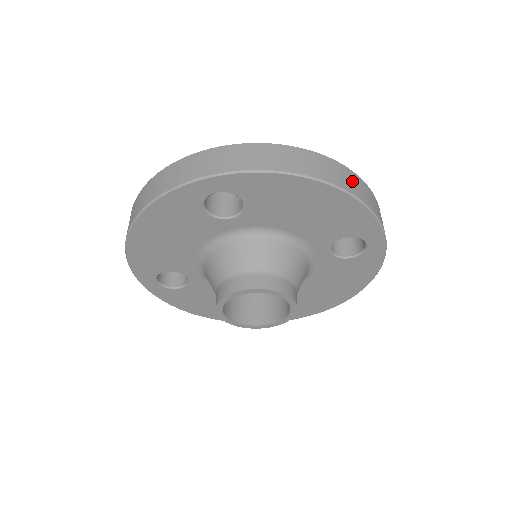
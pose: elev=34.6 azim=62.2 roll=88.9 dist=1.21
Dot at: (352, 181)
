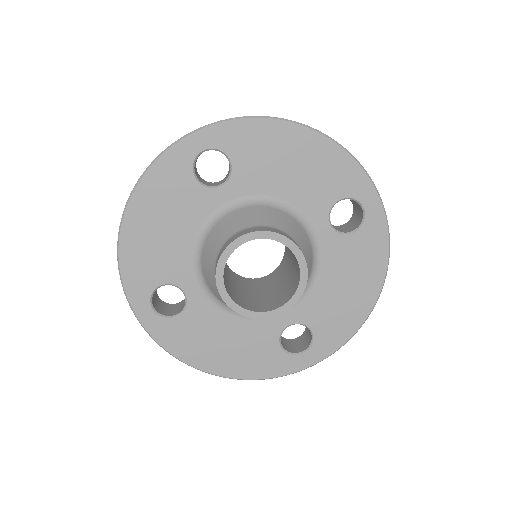
Dot at: occluded
